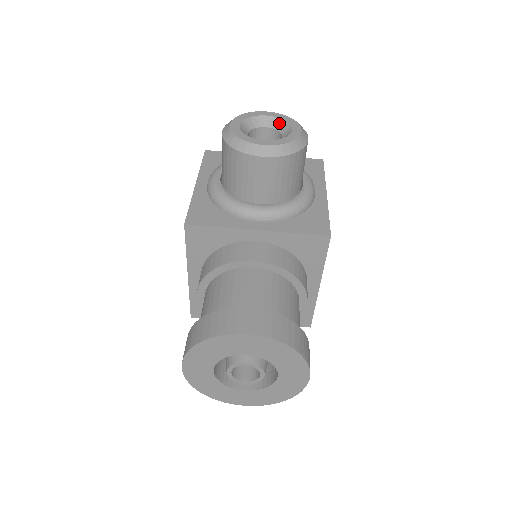
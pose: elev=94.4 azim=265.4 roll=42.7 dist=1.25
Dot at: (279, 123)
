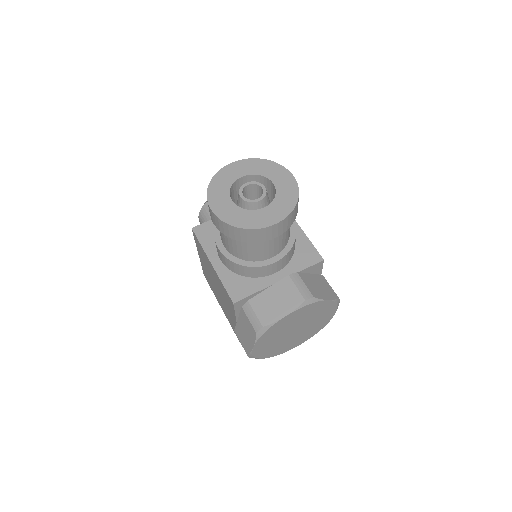
Dot at: occluded
